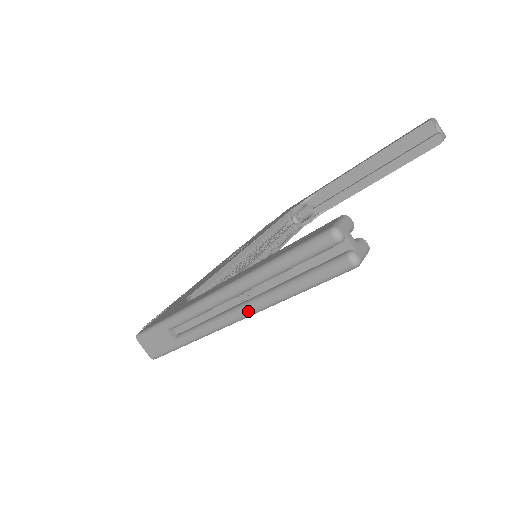
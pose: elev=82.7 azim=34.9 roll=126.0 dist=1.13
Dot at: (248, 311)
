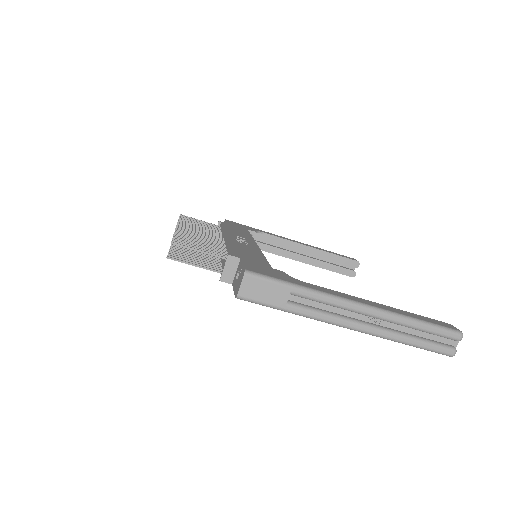
Dot at: (373, 331)
